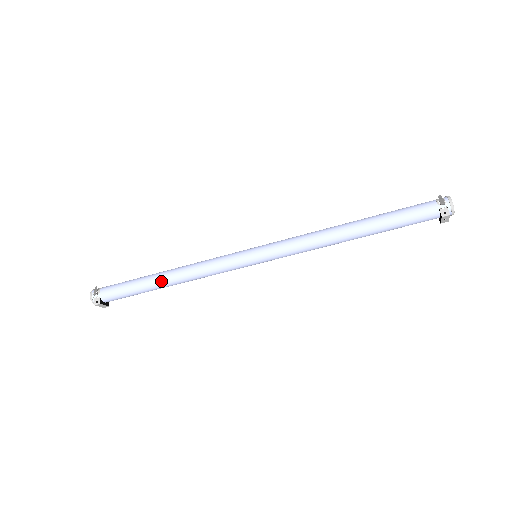
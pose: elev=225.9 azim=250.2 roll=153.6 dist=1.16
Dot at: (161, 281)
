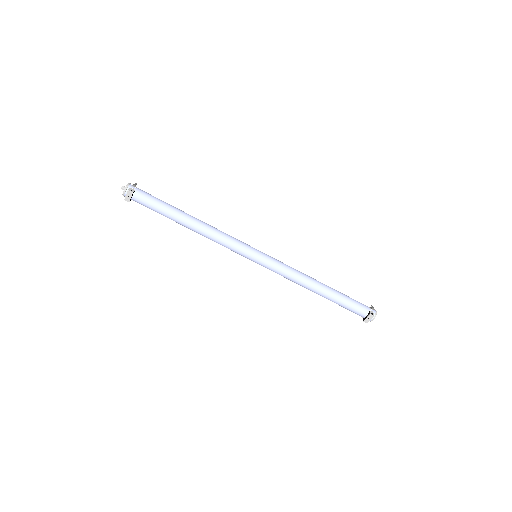
Dot at: (188, 217)
